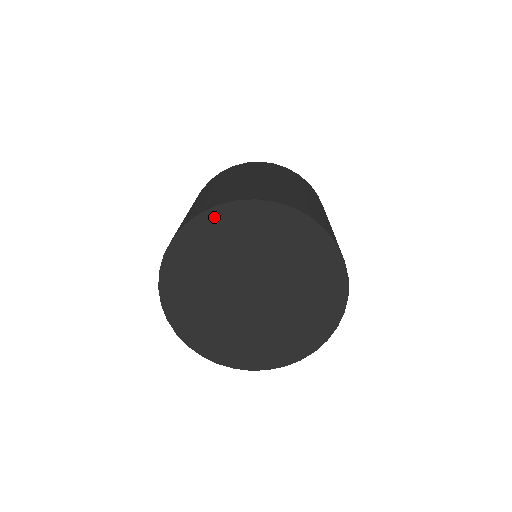
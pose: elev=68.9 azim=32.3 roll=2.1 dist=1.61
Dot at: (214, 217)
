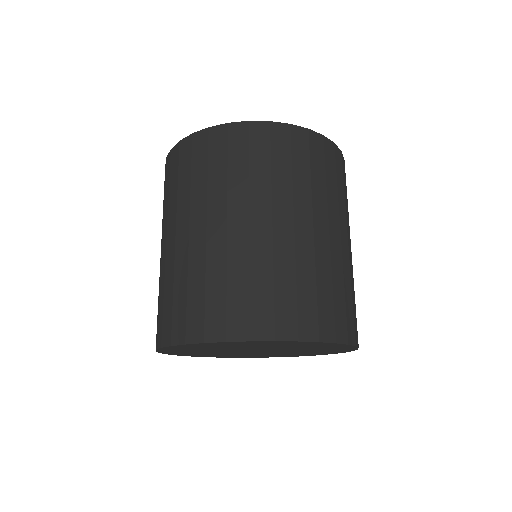
Dot at: (166, 350)
